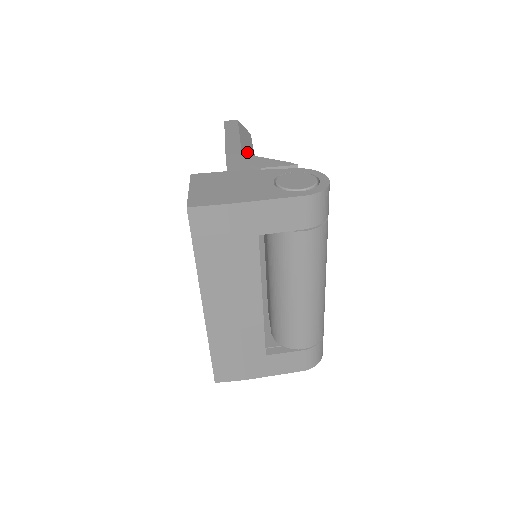
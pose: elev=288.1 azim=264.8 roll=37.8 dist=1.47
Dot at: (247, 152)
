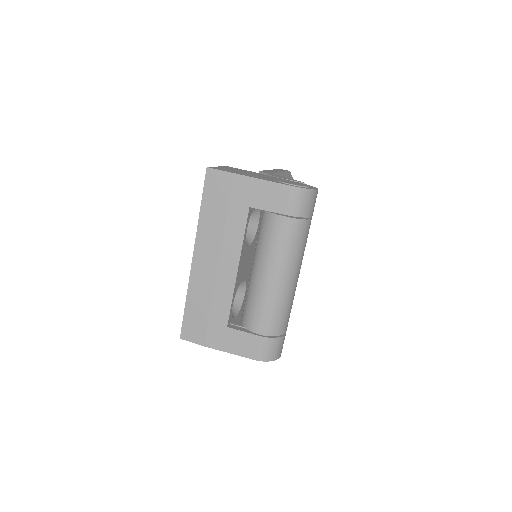
Dot at: occluded
